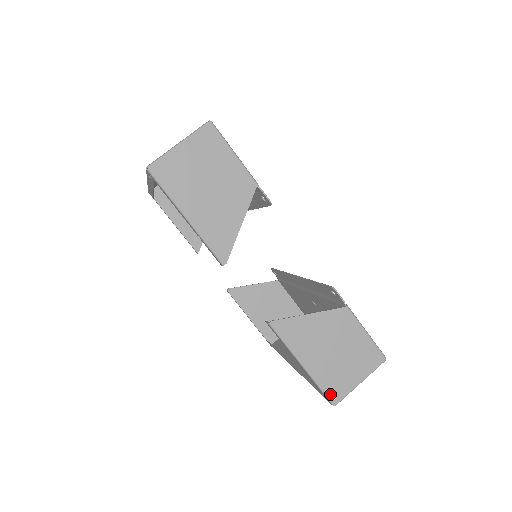
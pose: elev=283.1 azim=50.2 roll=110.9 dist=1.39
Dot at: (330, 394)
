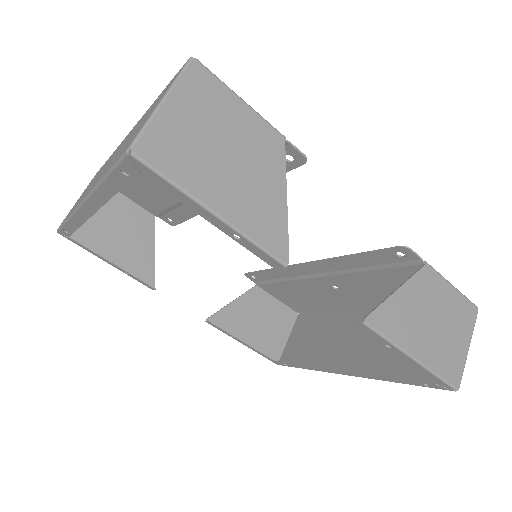
Dot at: (450, 379)
